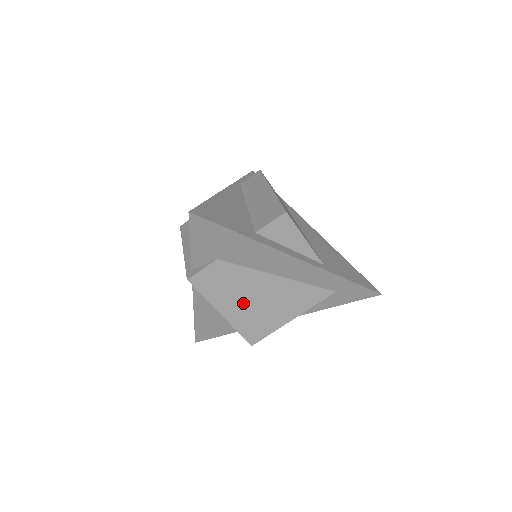
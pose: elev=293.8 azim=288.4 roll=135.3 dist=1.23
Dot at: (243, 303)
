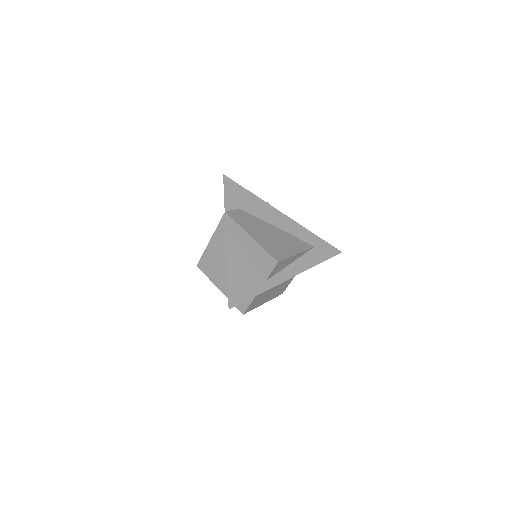
Dot at: (262, 234)
